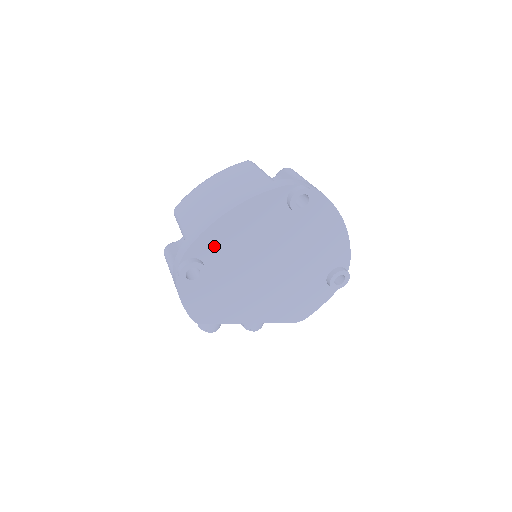
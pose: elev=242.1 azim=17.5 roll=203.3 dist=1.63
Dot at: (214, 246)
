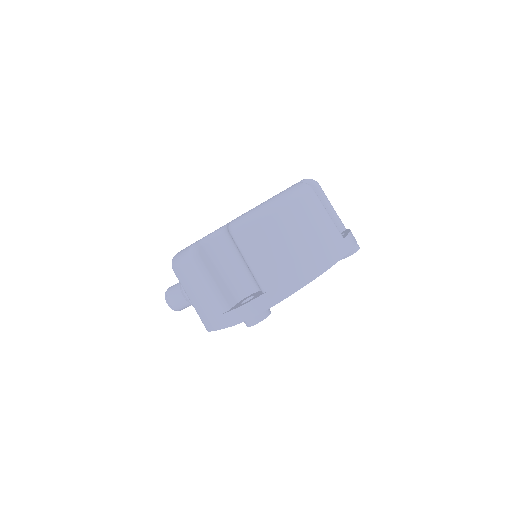
Dot at: occluded
